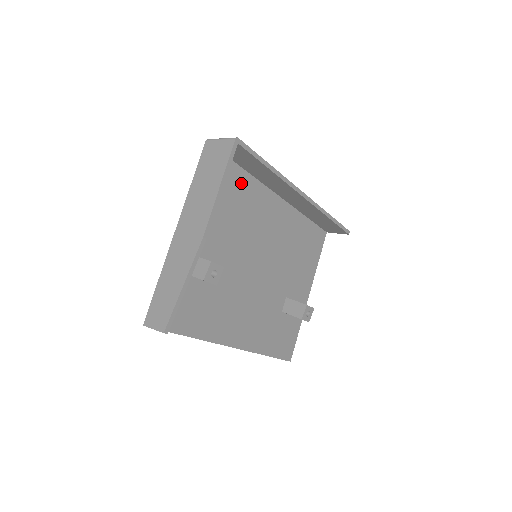
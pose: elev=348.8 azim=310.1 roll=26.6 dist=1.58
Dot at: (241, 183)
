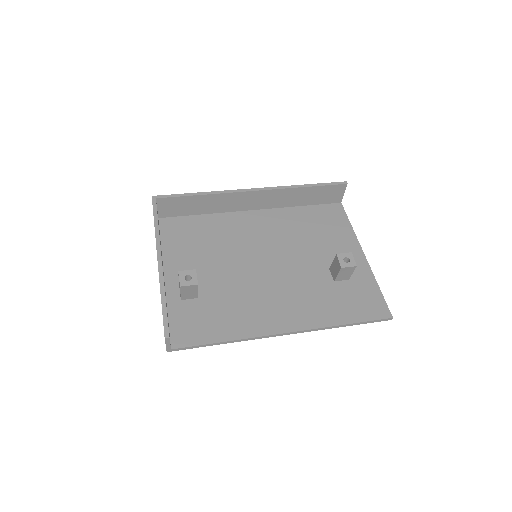
Dot at: (203, 223)
